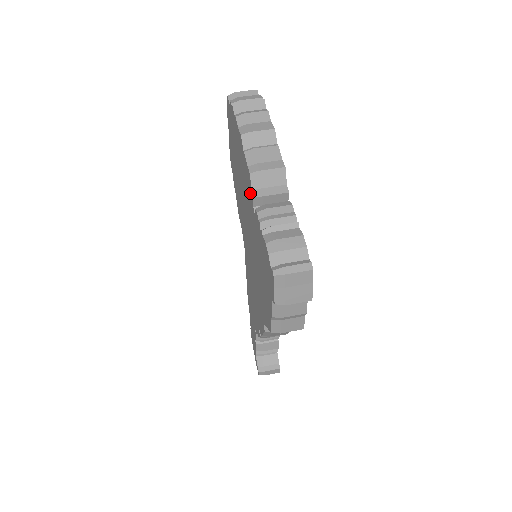
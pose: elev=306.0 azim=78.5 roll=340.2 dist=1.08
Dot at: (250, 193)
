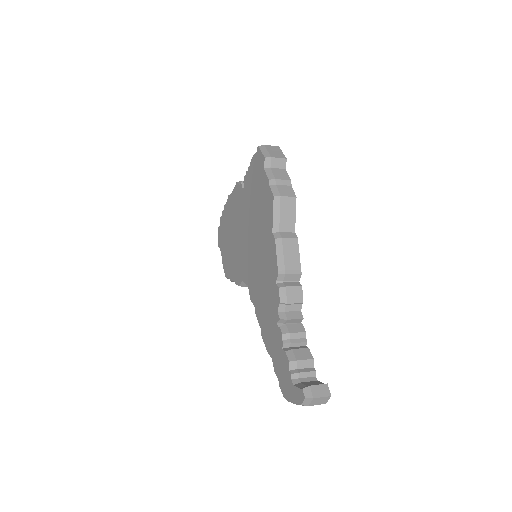
Dot at: (239, 192)
